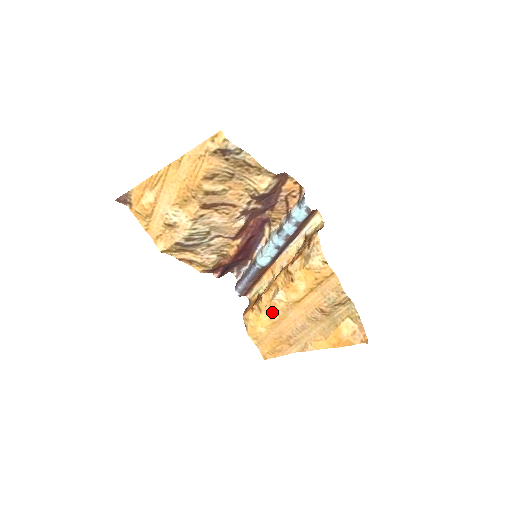
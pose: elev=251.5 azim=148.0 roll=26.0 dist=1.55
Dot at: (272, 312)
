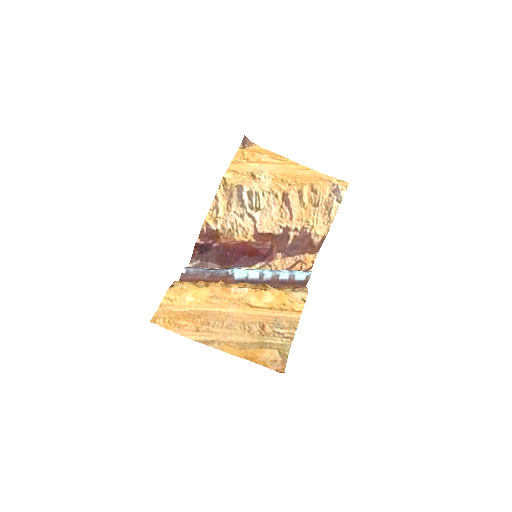
Dot at: (218, 294)
